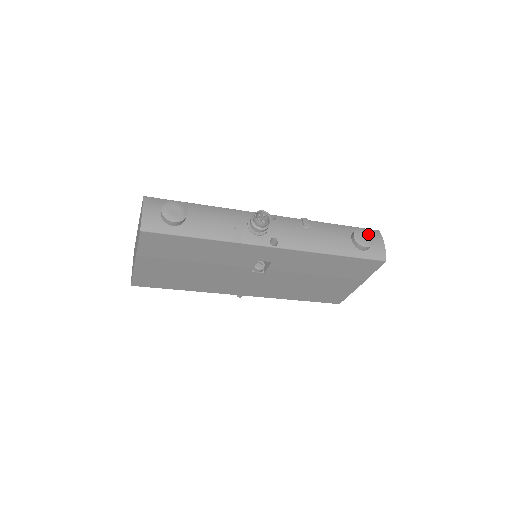
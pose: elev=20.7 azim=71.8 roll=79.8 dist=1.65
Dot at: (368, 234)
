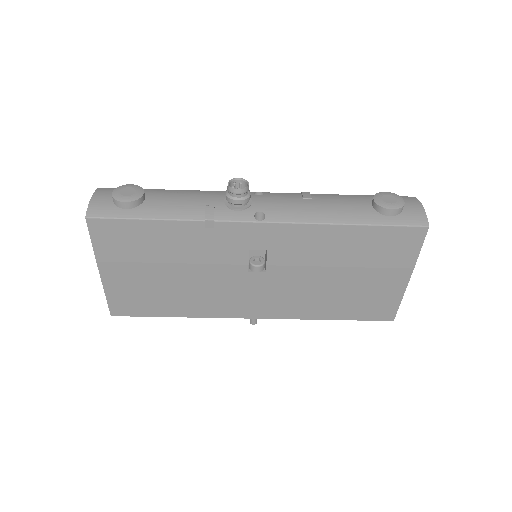
Dot at: (395, 196)
